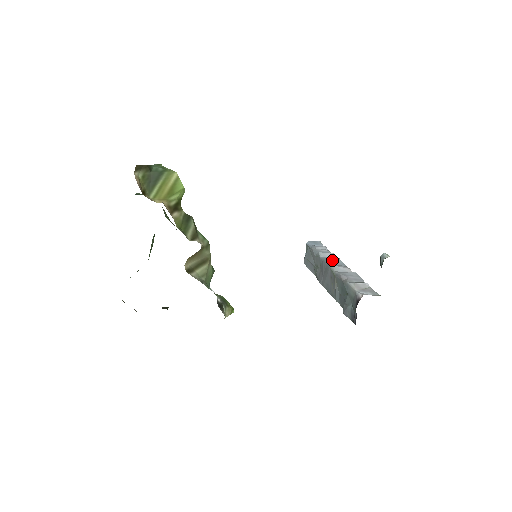
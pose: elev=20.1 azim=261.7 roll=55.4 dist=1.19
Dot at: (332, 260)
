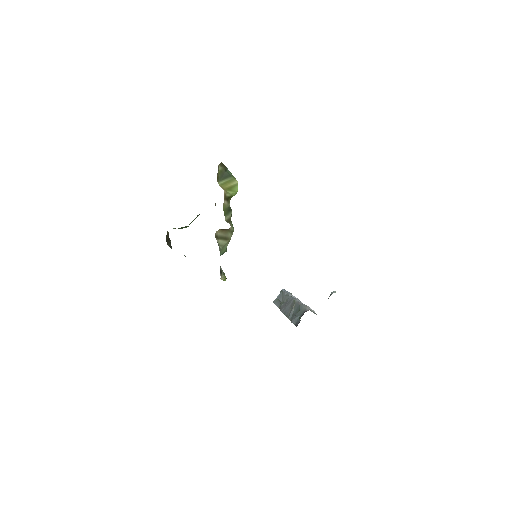
Dot at: occluded
